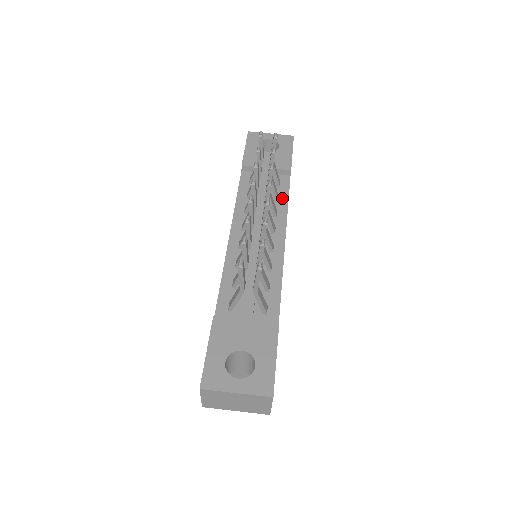
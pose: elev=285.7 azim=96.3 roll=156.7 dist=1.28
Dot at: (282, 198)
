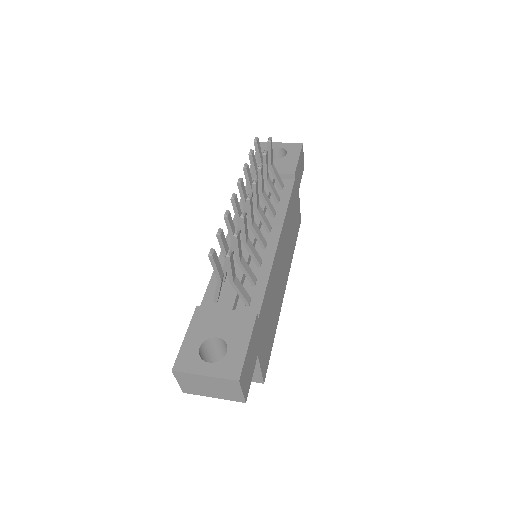
Dot at: (283, 200)
